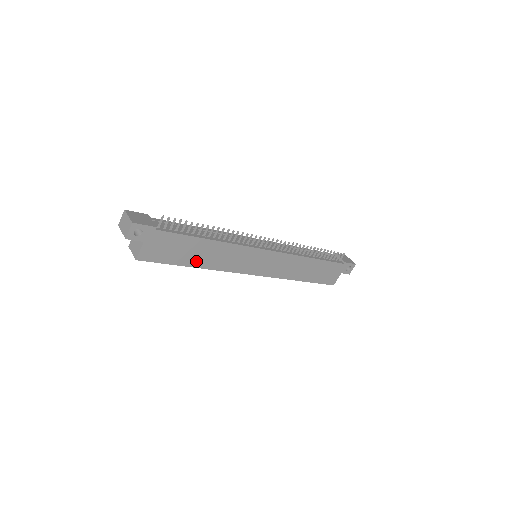
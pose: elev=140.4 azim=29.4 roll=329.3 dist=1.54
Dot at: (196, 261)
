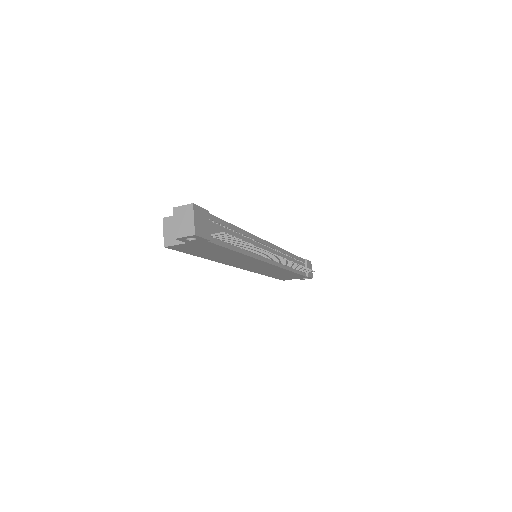
Dot at: (211, 256)
